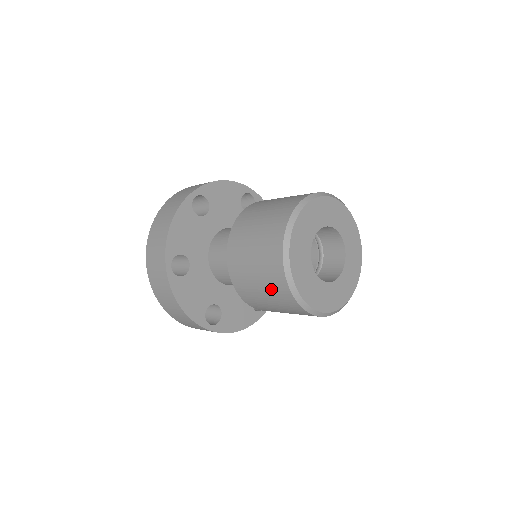
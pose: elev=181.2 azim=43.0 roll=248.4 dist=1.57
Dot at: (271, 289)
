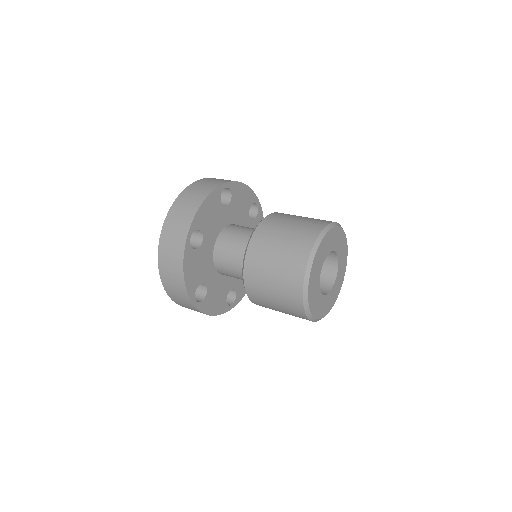
Dot at: occluded
